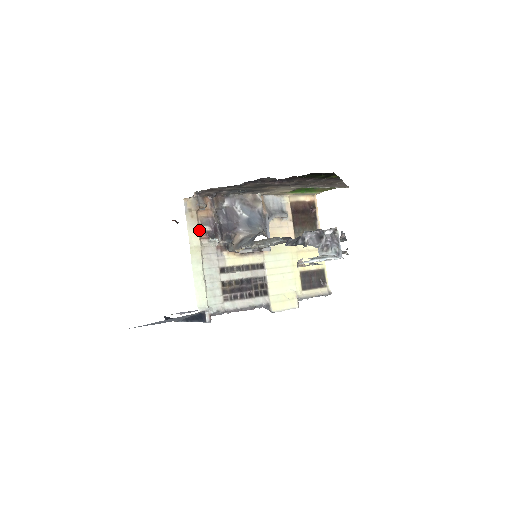
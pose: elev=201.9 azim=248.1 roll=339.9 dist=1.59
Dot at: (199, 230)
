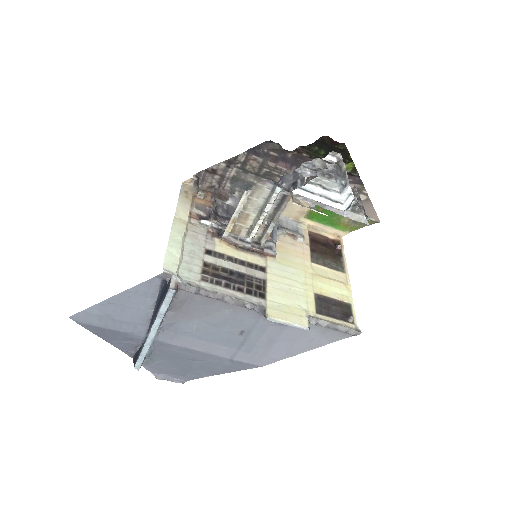
Dot at: (191, 210)
